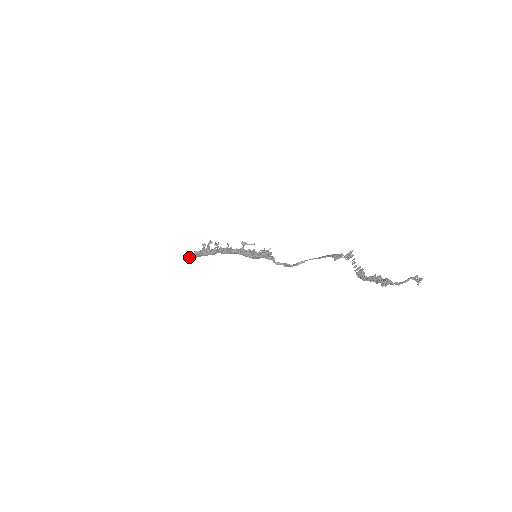
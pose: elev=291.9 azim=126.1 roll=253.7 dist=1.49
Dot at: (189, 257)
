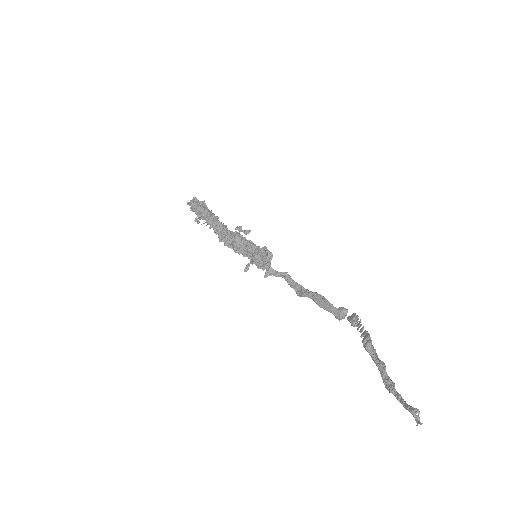
Dot at: (188, 204)
